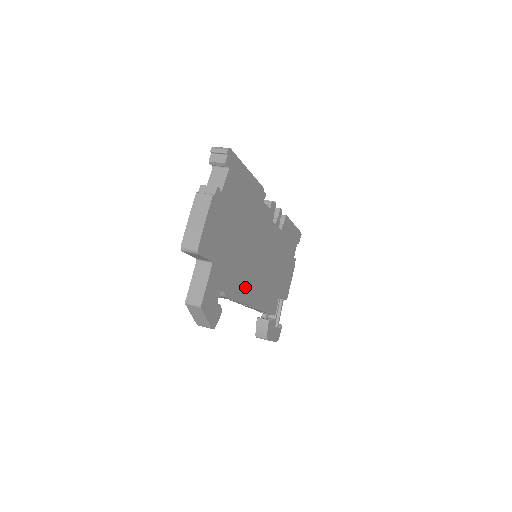
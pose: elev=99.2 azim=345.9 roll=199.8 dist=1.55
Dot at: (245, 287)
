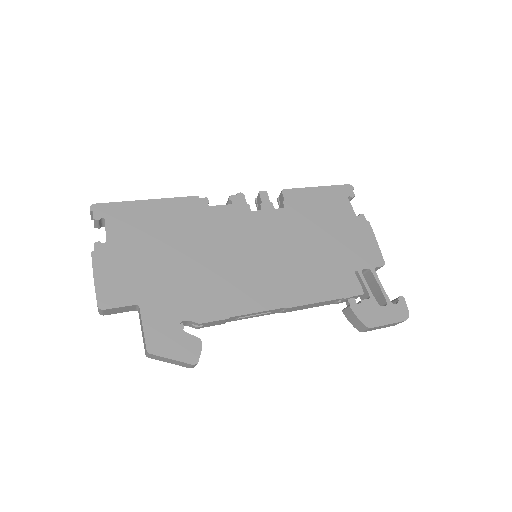
Dot at: (241, 297)
